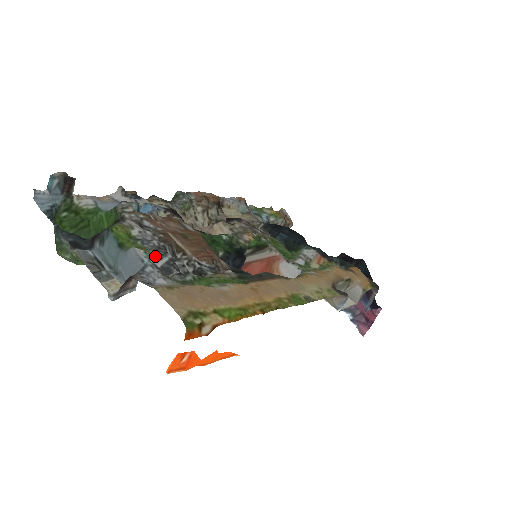
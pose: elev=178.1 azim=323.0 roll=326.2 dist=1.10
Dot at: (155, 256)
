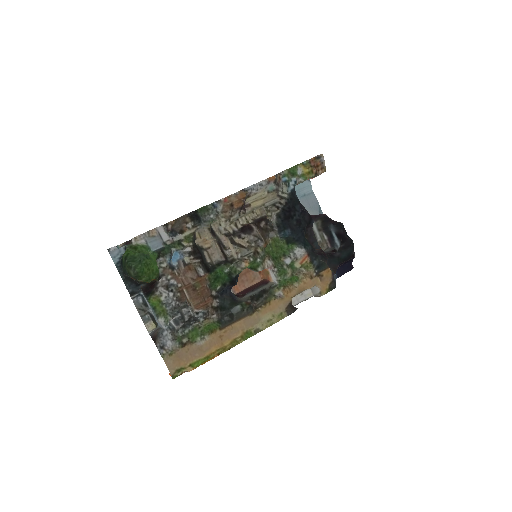
Dot at: (170, 319)
